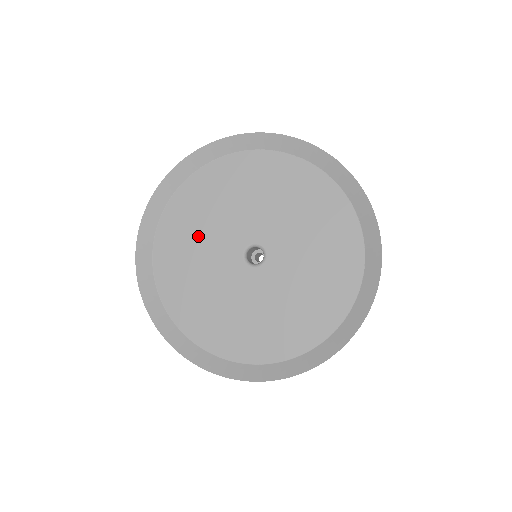
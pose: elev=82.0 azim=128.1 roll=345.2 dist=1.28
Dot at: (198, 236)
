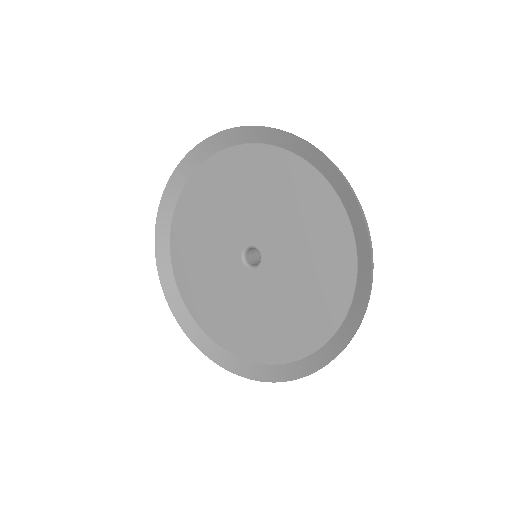
Dot at: (202, 245)
